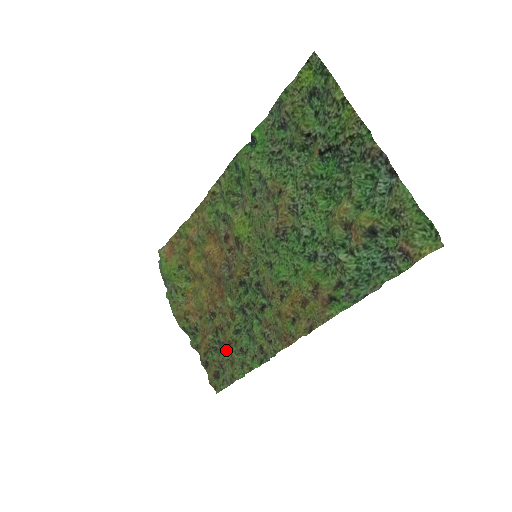
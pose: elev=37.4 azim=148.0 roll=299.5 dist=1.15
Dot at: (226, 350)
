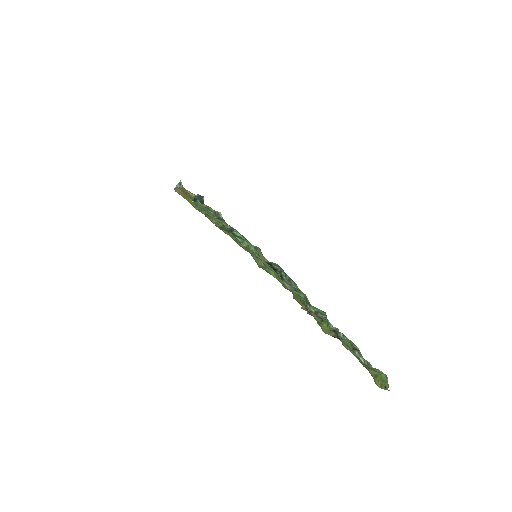
Dot at: occluded
